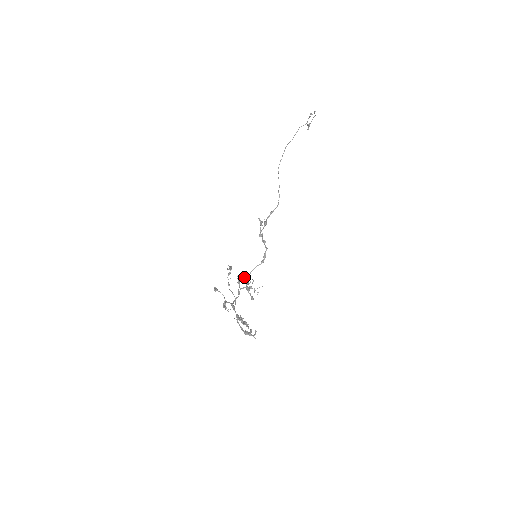
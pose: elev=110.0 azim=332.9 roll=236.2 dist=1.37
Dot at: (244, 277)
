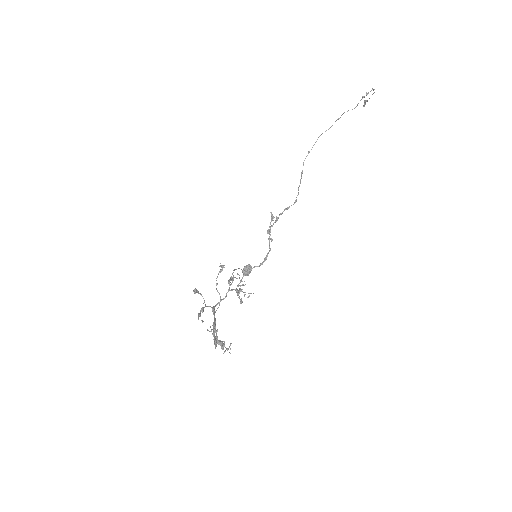
Dot at: (244, 269)
